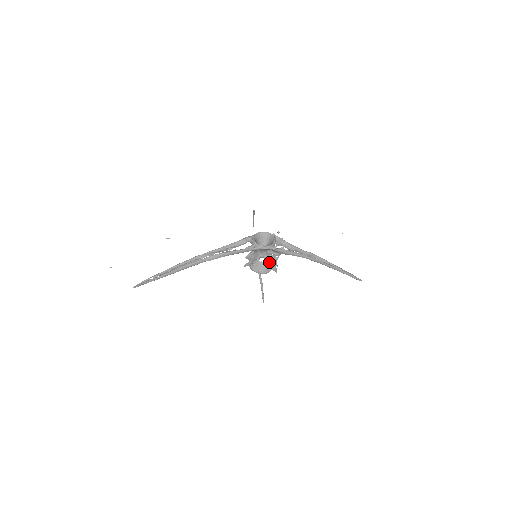
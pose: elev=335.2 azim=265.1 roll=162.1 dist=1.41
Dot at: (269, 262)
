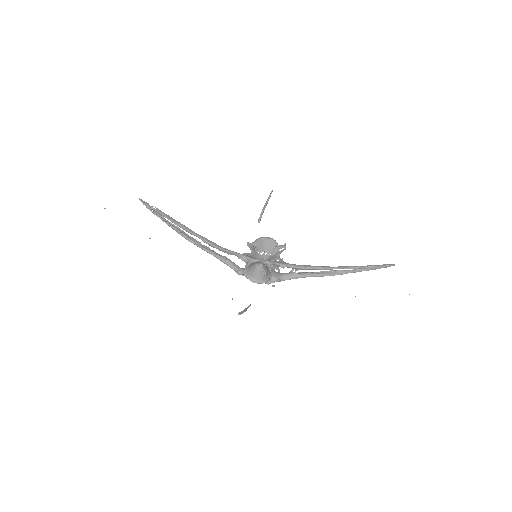
Dot at: occluded
